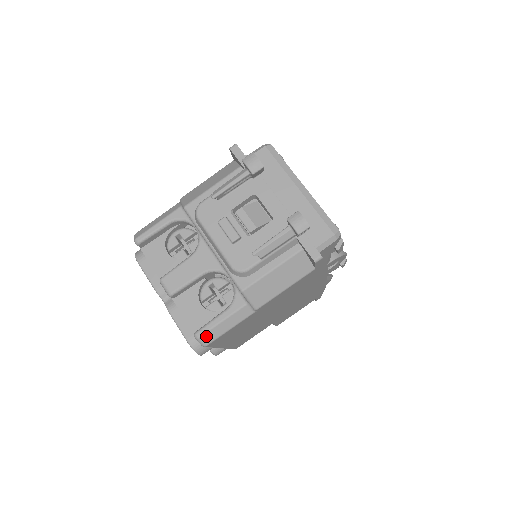
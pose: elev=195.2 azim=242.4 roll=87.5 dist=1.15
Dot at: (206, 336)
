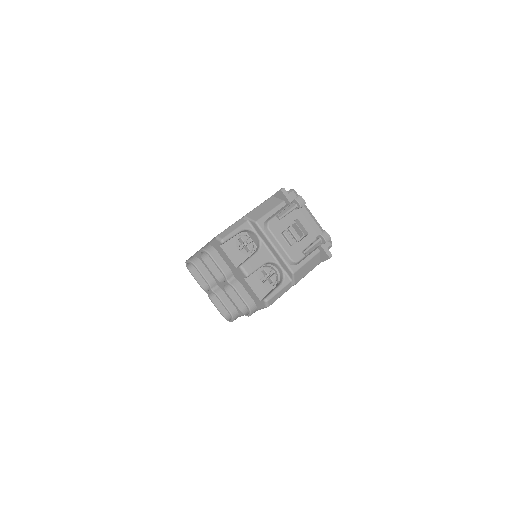
Dot at: (271, 300)
